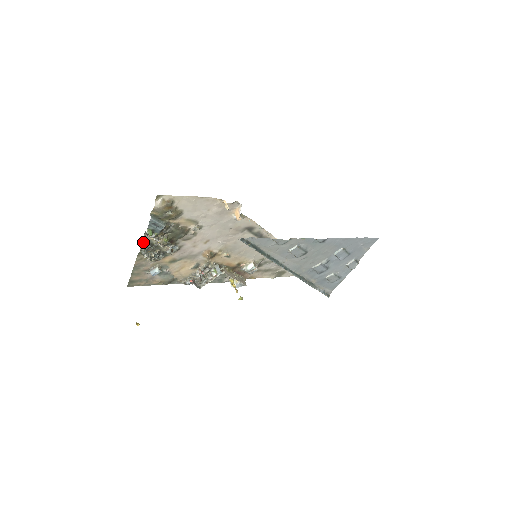
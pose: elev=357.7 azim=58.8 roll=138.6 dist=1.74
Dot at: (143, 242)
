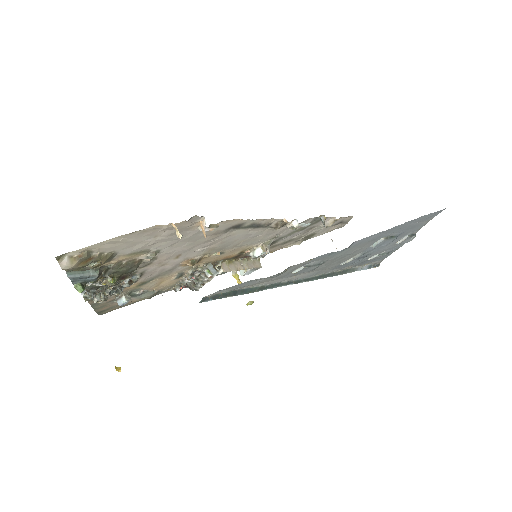
Dot at: occluded
